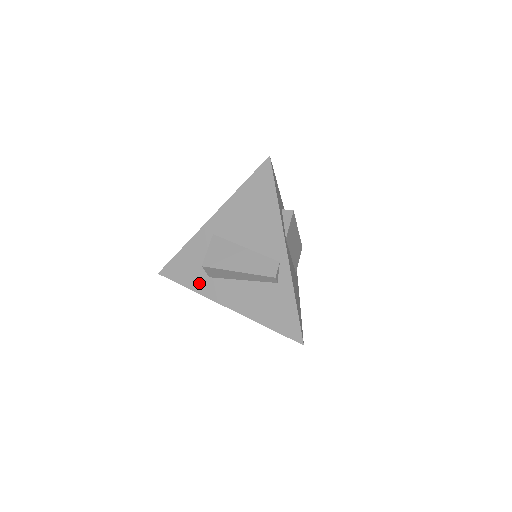
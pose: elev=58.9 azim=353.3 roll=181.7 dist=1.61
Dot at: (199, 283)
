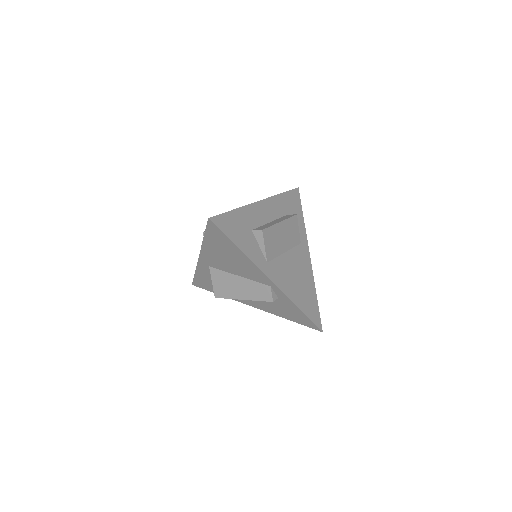
Dot at: occluded
